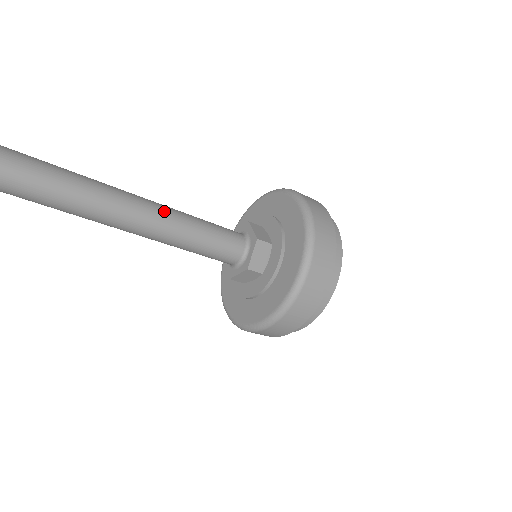
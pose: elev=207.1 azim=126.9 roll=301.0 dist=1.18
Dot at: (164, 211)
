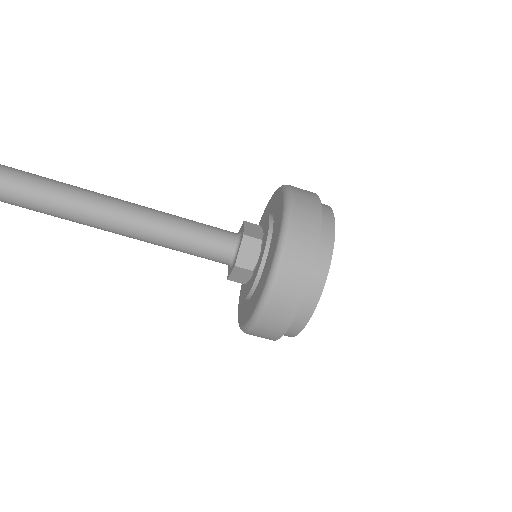
Dot at: (147, 212)
